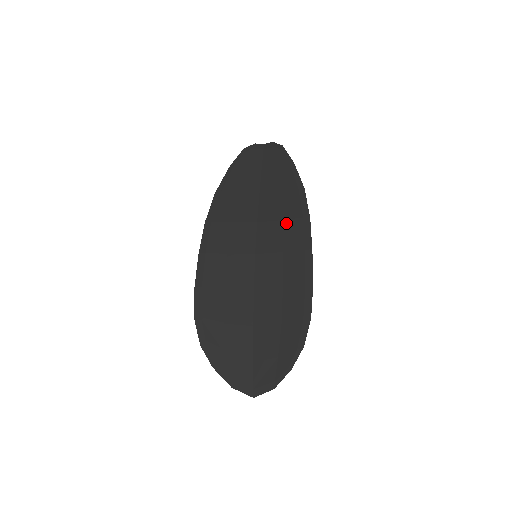
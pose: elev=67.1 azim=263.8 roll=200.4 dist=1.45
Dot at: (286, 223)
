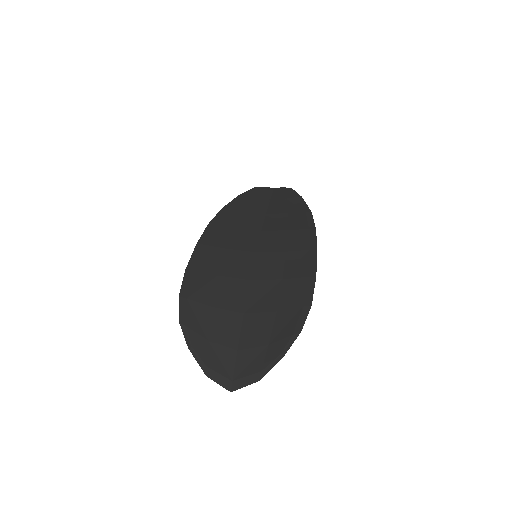
Dot at: (291, 232)
